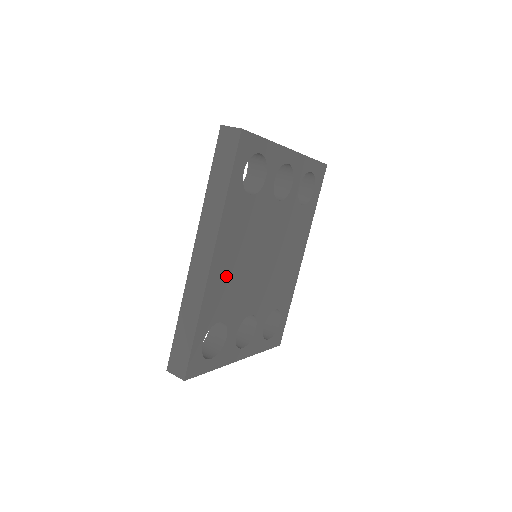
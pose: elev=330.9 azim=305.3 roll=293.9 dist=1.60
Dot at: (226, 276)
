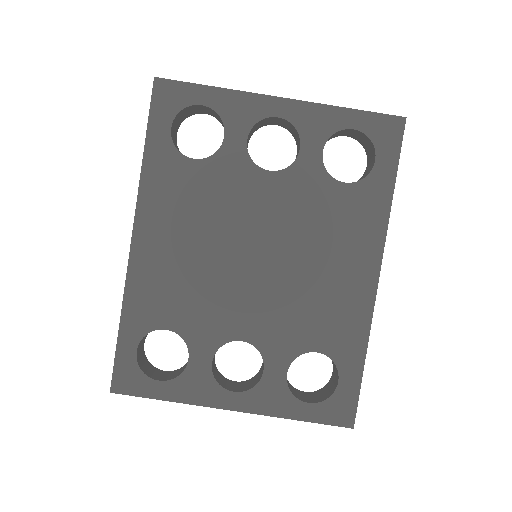
Dot at: (167, 265)
